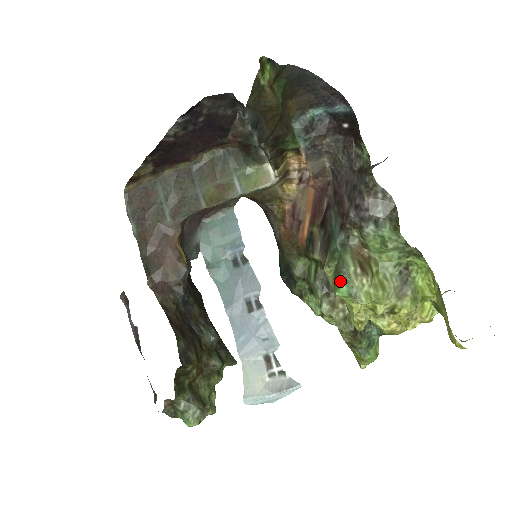
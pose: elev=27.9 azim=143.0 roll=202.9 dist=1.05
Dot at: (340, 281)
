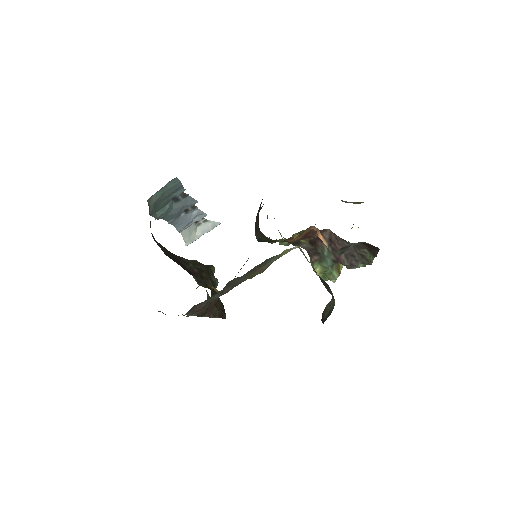
Dot at: occluded
